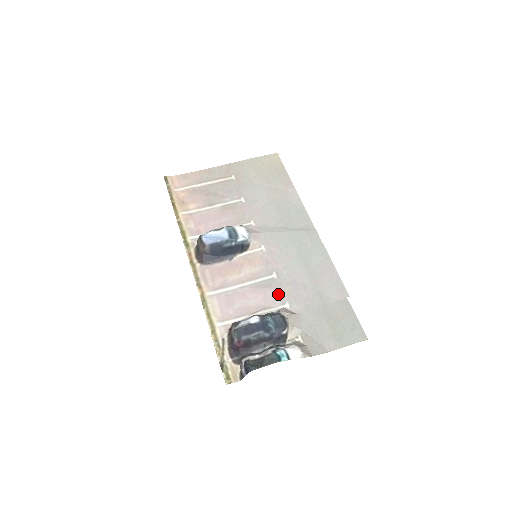
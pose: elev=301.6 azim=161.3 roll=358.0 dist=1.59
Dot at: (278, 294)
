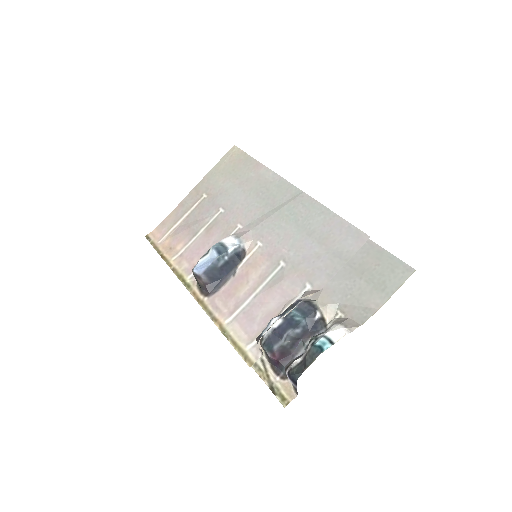
Dot at: (294, 281)
